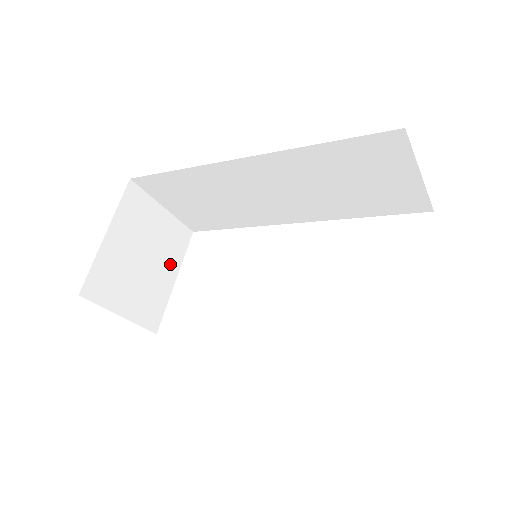
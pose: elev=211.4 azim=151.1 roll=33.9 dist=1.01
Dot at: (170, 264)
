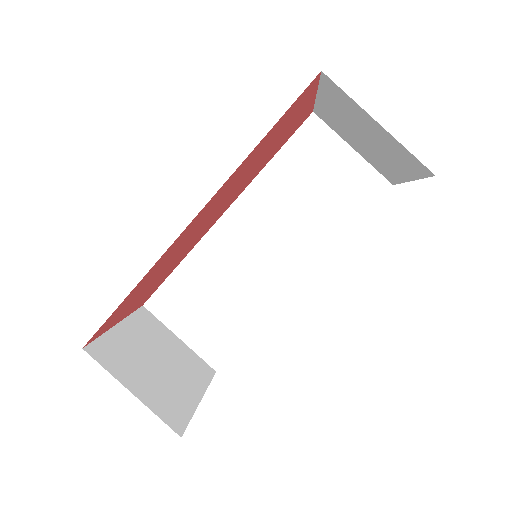
Dot at: (192, 383)
